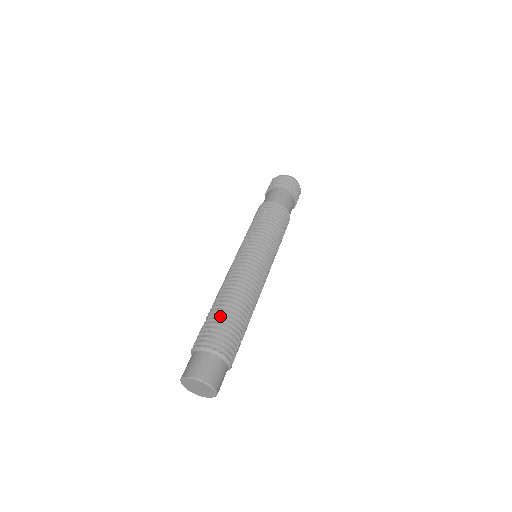
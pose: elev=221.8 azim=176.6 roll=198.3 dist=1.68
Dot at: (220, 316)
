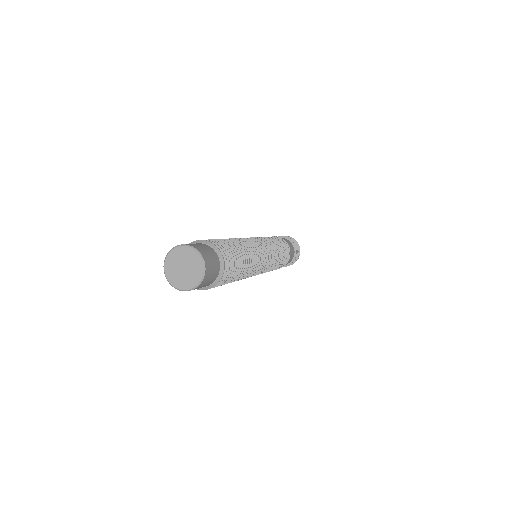
Dot at: occluded
